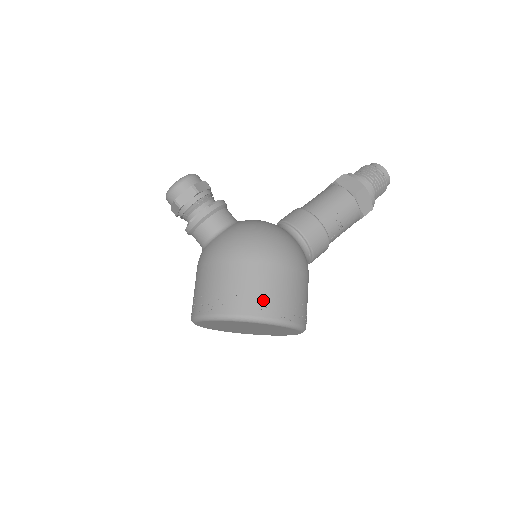
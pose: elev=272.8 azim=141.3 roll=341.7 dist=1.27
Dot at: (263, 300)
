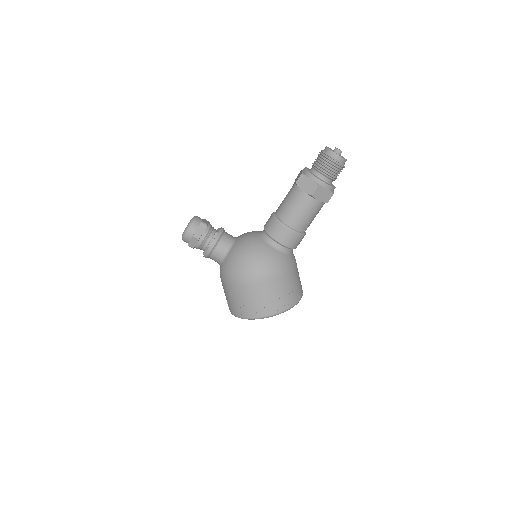
Dot at: (259, 307)
